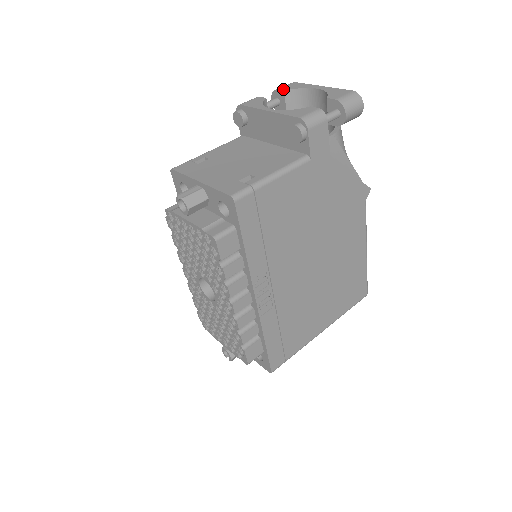
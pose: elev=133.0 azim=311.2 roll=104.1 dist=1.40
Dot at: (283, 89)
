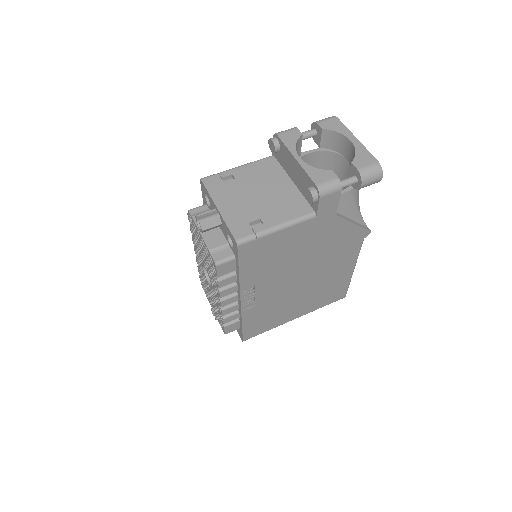
Dot at: (322, 126)
